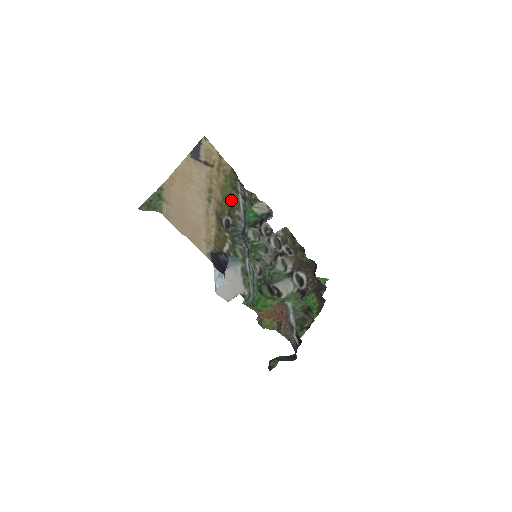
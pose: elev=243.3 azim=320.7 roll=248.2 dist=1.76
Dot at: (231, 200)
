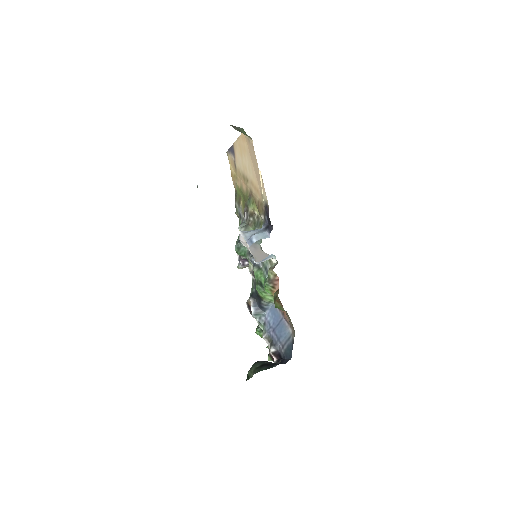
Dot at: occluded
